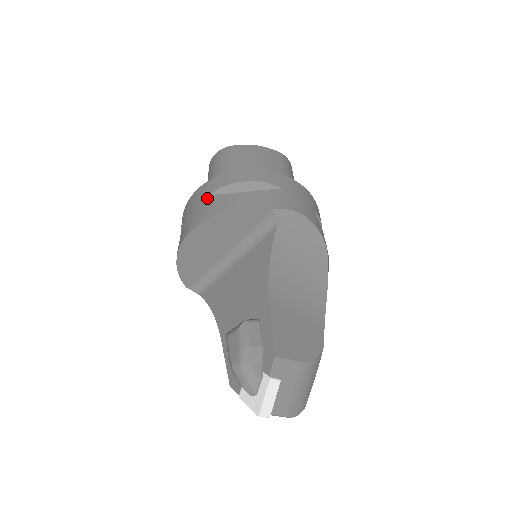
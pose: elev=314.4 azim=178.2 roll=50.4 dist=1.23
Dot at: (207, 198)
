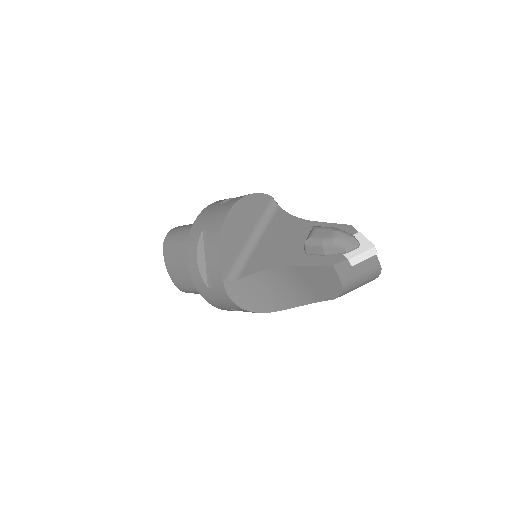
Dot at: (221, 204)
